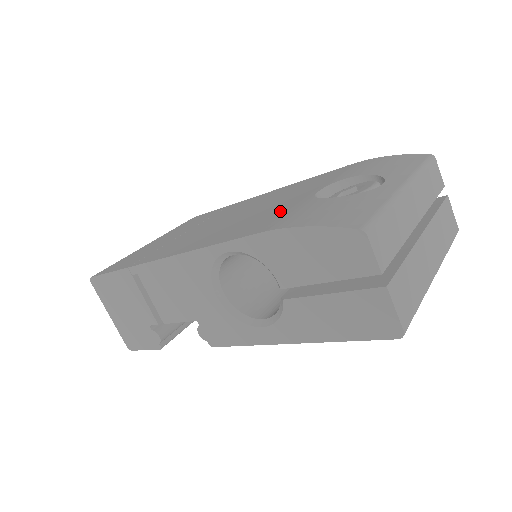
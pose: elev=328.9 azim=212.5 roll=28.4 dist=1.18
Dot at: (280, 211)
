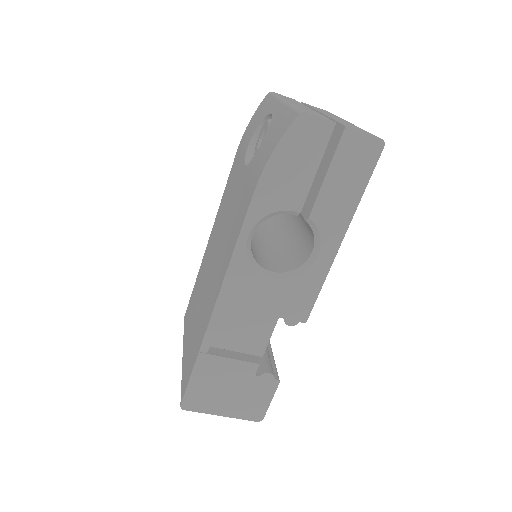
Dot at: (242, 192)
